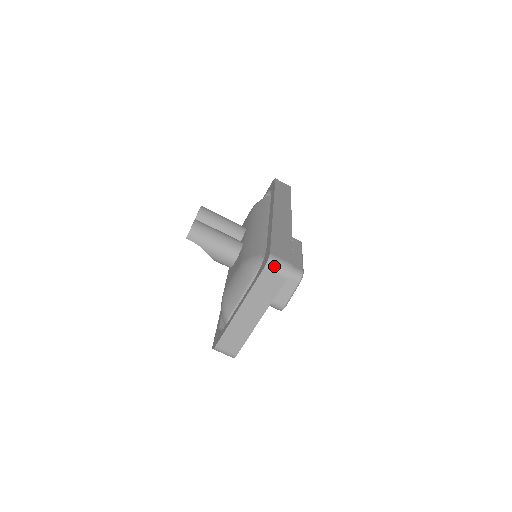
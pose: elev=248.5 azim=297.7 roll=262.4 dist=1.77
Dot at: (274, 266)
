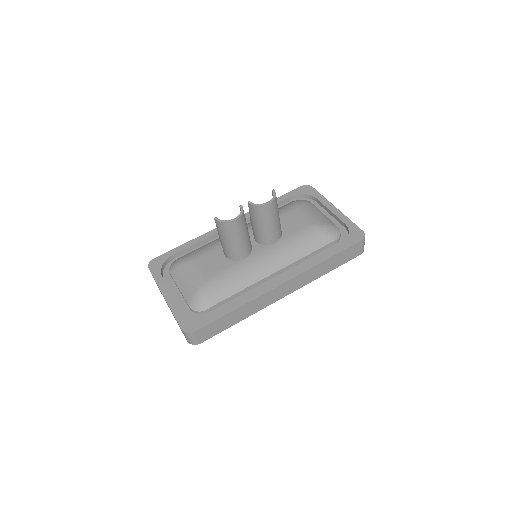
Dot at: (187, 336)
